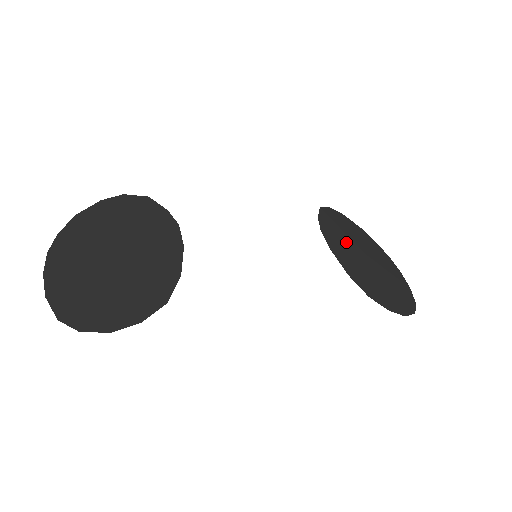
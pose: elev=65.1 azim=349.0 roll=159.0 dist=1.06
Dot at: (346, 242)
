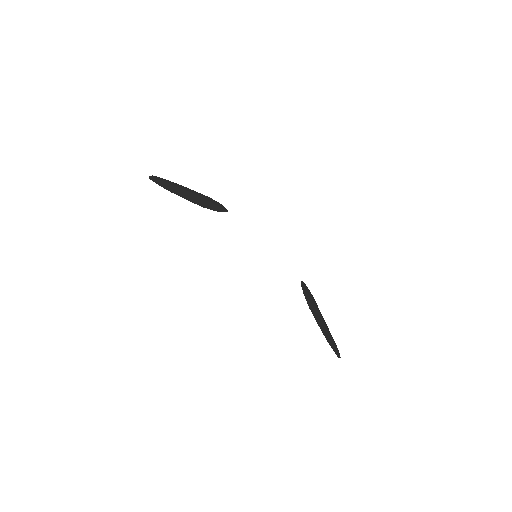
Dot at: (312, 300)
